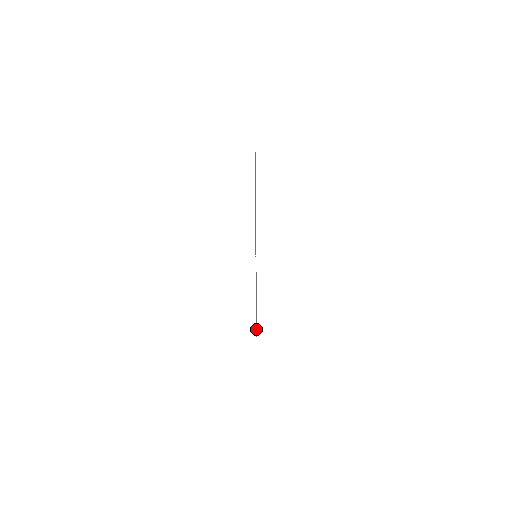
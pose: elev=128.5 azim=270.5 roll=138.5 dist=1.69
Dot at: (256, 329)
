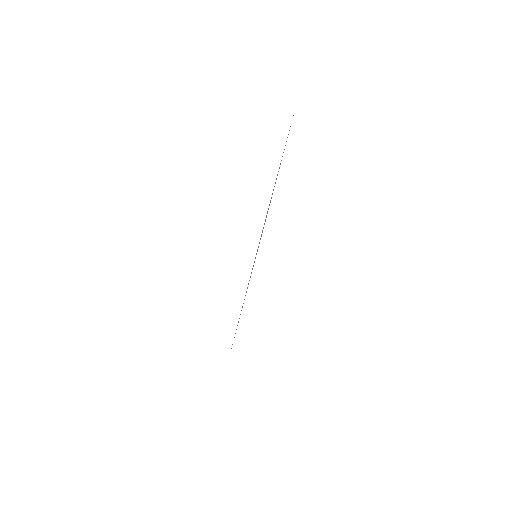
Dot at: occluded
